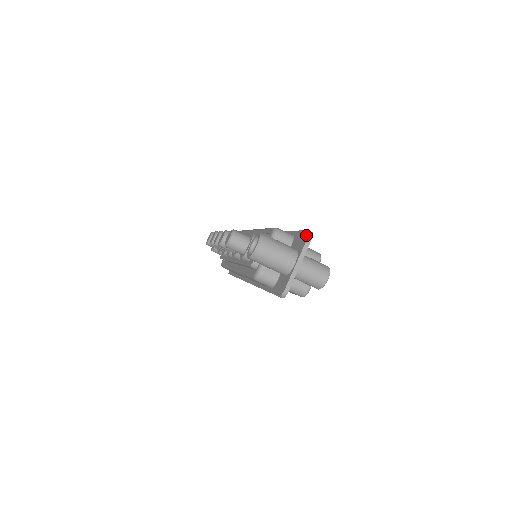
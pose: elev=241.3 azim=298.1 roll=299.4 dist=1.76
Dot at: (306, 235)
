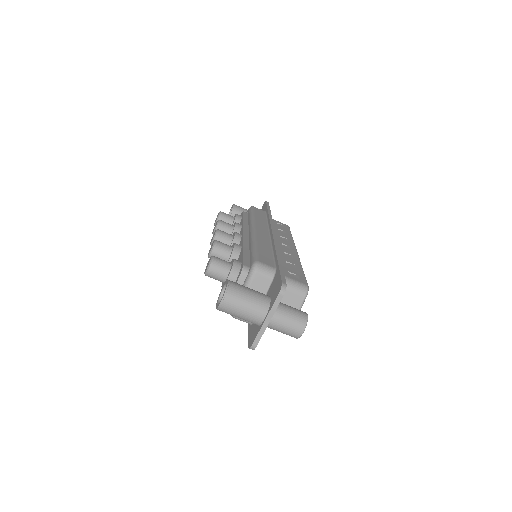
Dot at: (279, 288)
